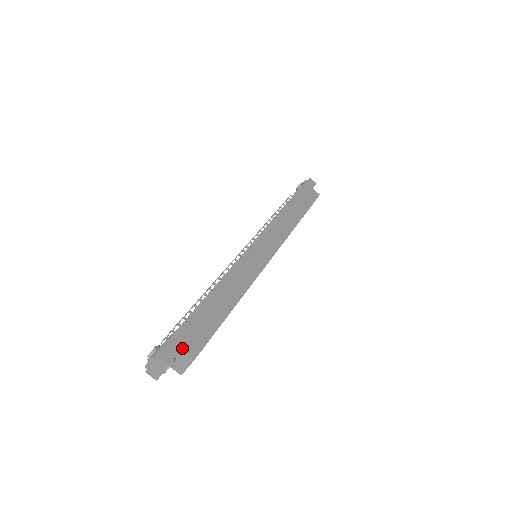
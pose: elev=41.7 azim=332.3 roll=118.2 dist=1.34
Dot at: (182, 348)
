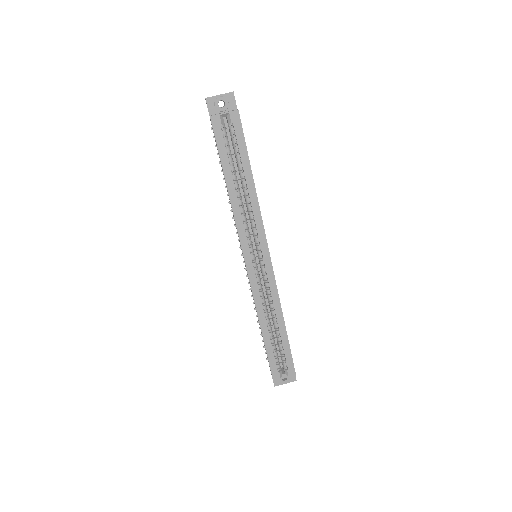
Dot at: occluded
